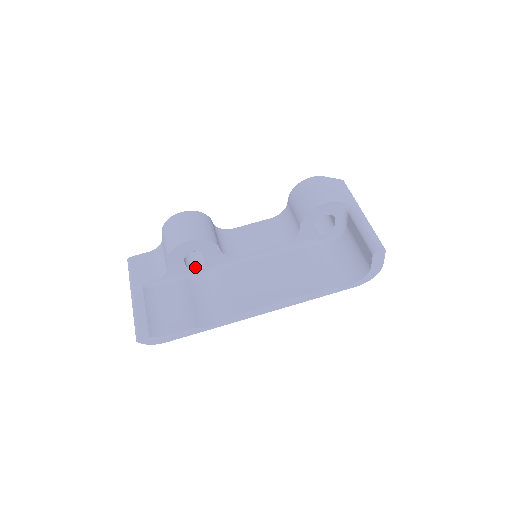
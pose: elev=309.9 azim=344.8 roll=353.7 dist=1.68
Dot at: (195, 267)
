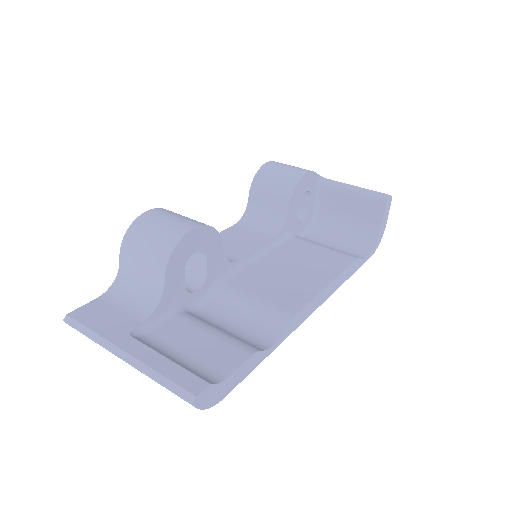
Dot at: (189, 290)
